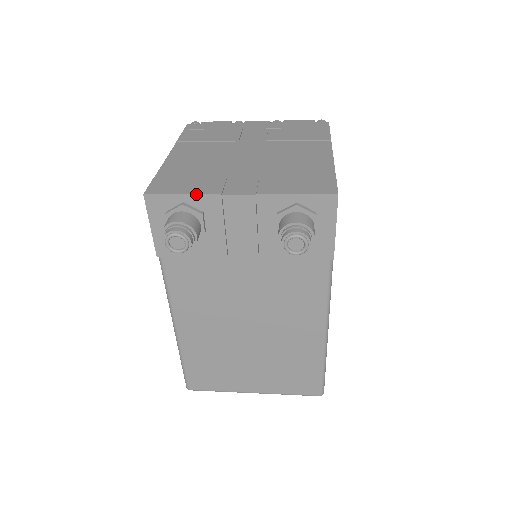
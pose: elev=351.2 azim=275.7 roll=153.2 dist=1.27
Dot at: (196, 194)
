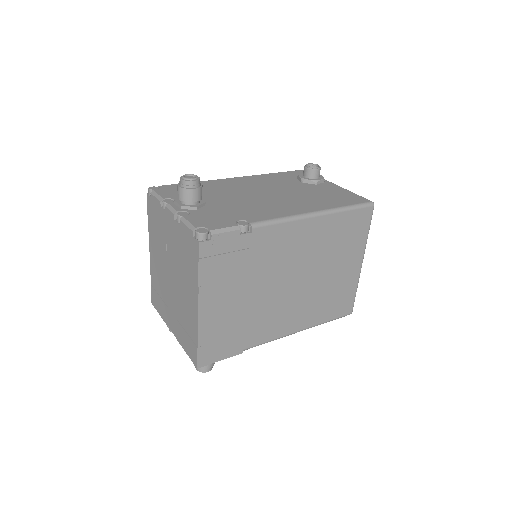
Dot at: occluded
